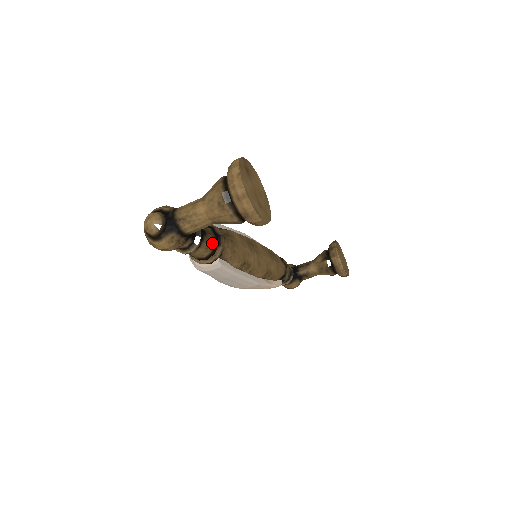
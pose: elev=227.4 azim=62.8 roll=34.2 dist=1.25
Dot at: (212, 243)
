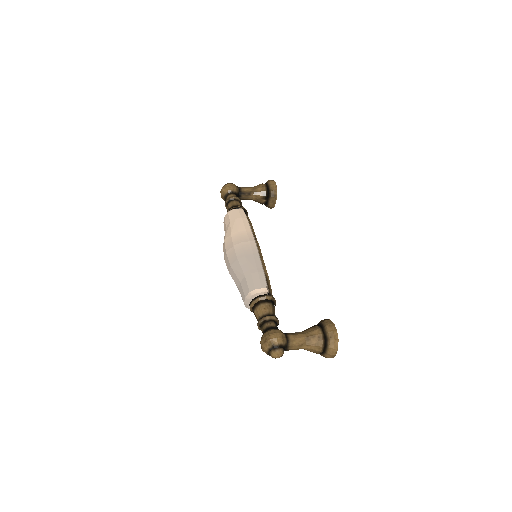
Dot at: occluded
